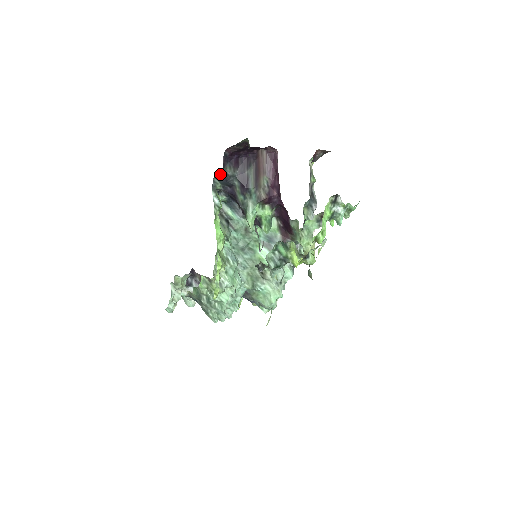
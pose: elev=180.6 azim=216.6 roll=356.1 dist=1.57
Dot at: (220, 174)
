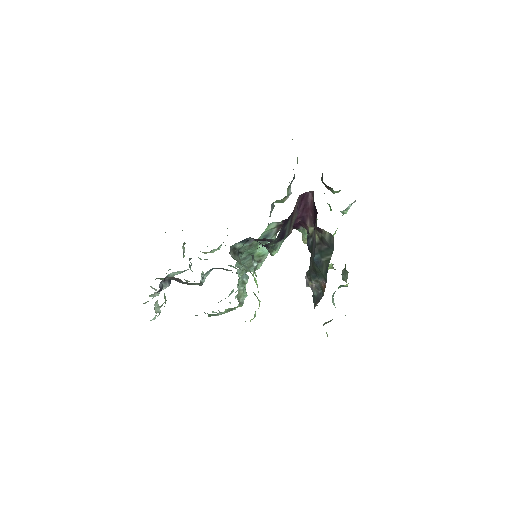
Dot at: occluded
